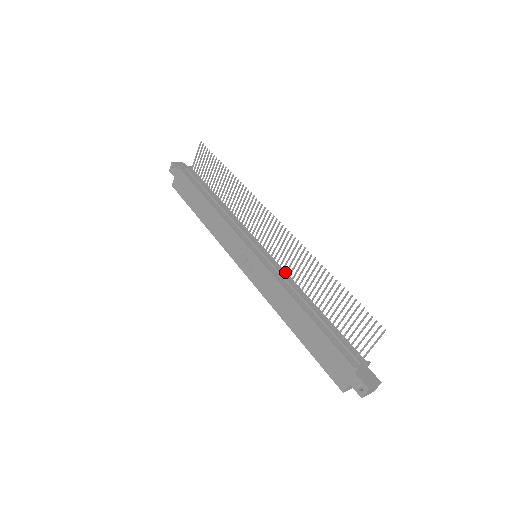
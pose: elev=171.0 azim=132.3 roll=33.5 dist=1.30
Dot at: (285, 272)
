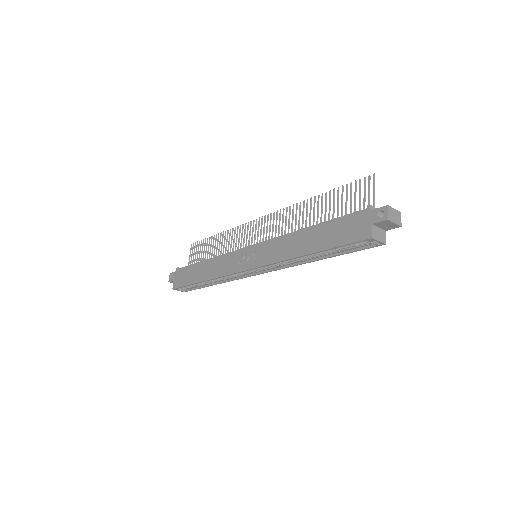
Dot at: occluded
